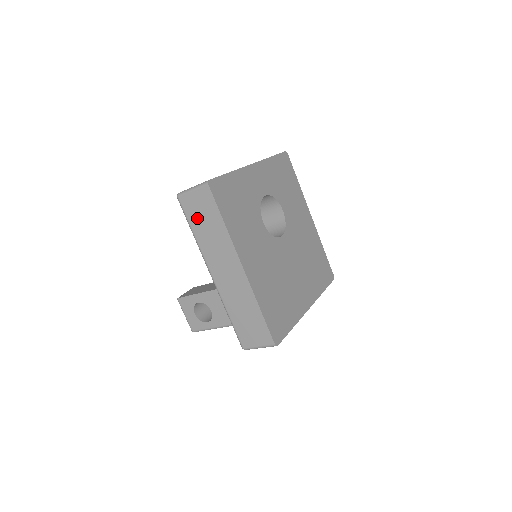
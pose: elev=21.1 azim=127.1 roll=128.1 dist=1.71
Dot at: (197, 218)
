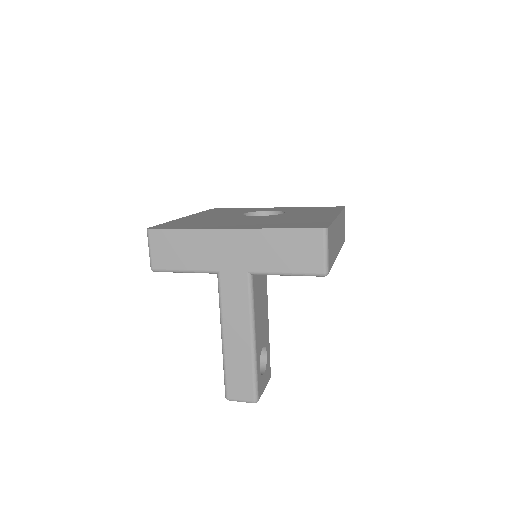
Dot at: occluded
